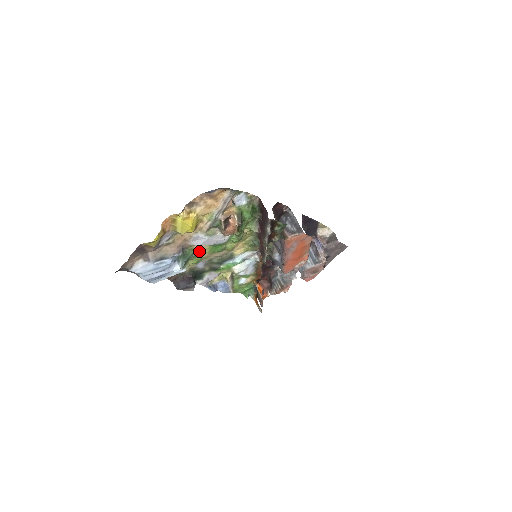
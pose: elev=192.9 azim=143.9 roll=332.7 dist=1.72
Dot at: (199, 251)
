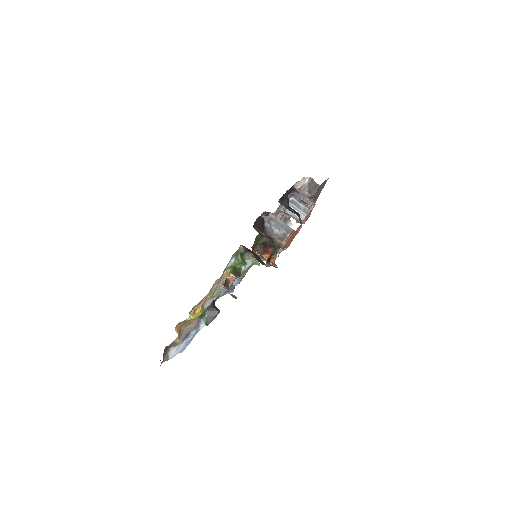
Dot at: occluded
